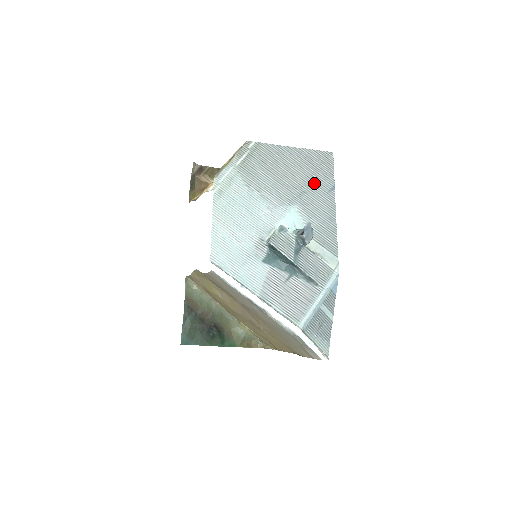
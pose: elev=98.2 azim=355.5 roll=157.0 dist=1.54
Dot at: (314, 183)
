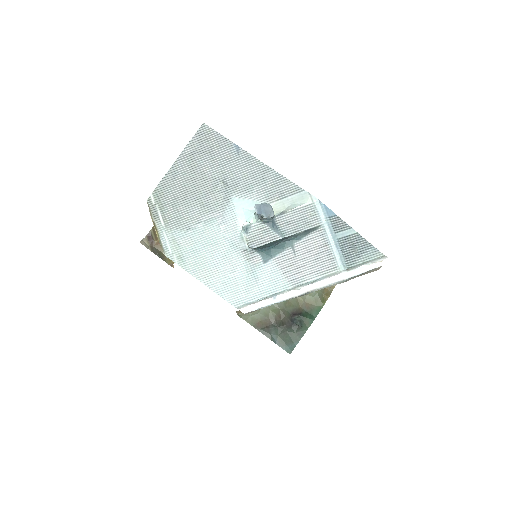
Dot at: (222, 163)
